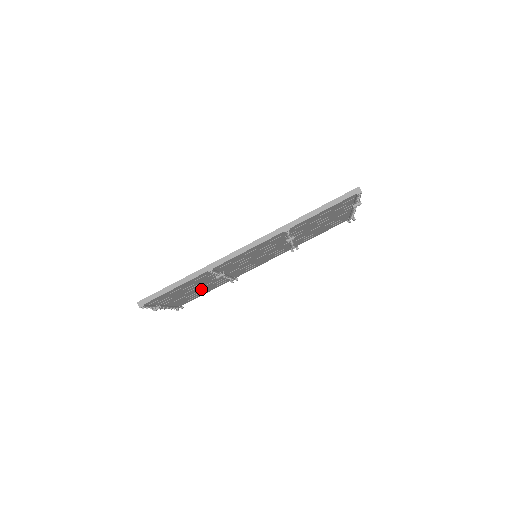
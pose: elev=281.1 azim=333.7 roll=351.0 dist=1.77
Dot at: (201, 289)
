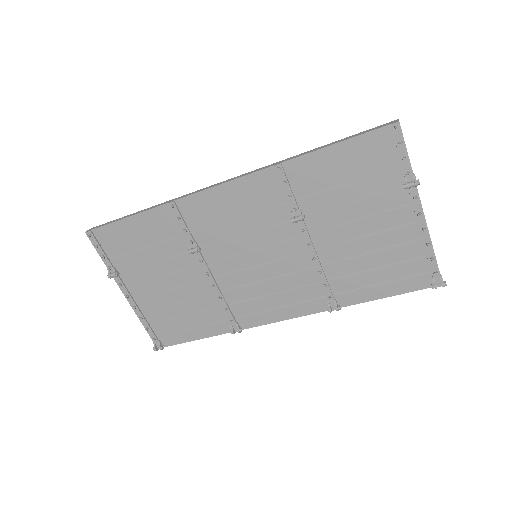
Dot at: (182, 299)
